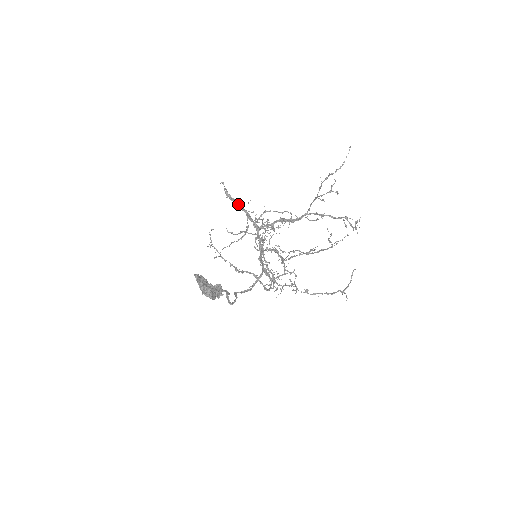
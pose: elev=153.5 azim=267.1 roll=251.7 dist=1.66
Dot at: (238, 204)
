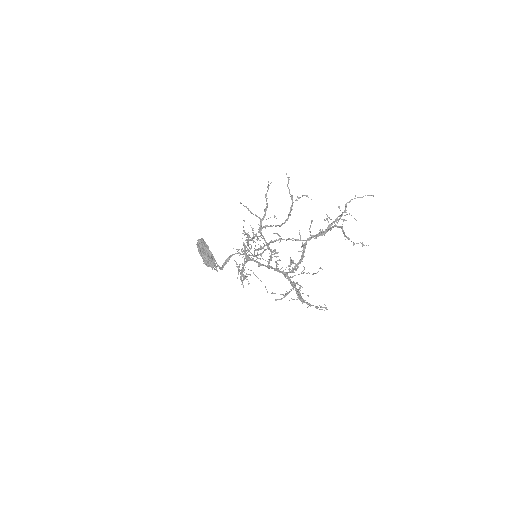
Dot at: occluded
